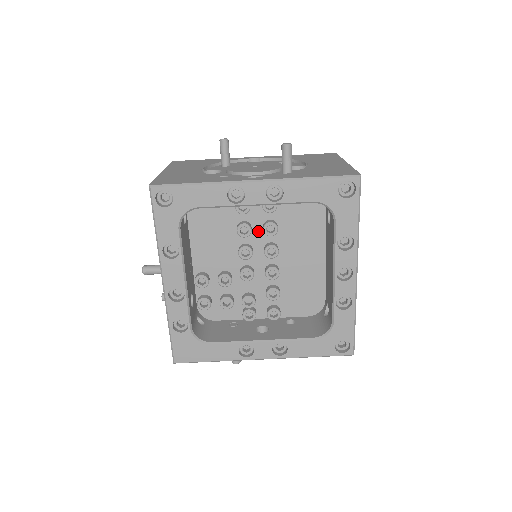
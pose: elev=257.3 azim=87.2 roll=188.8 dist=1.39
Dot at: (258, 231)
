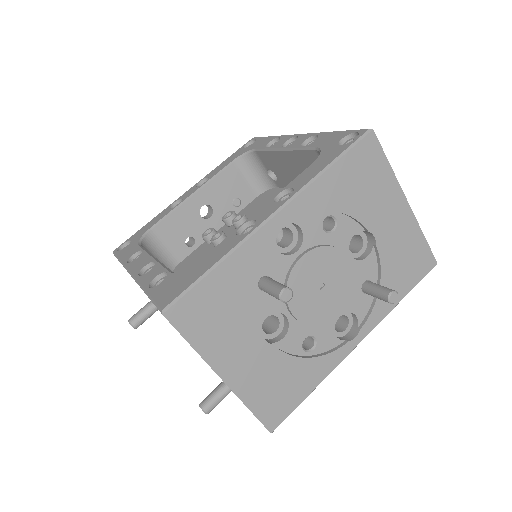
Dot at: occluded
